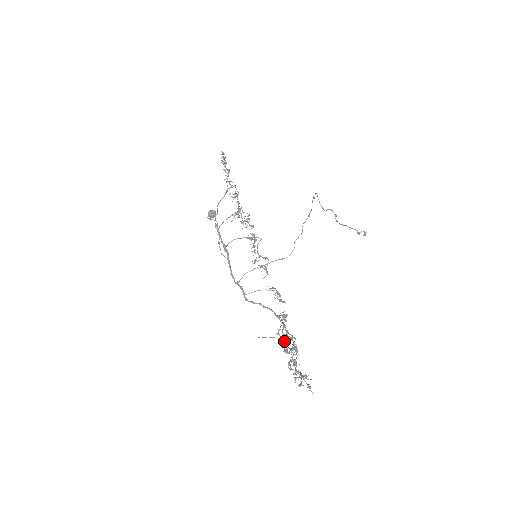
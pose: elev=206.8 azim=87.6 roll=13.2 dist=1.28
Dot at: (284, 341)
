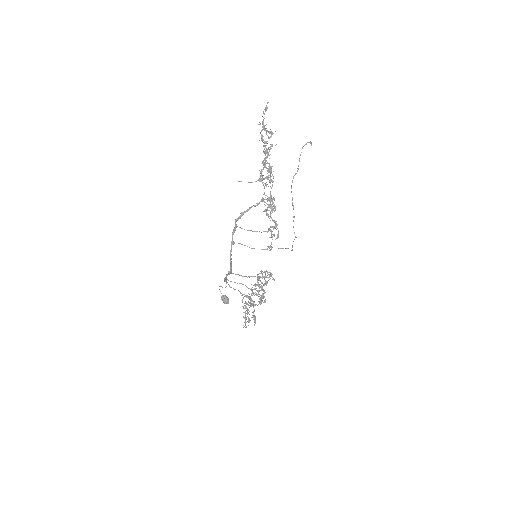
Dot at: (261, 174)
